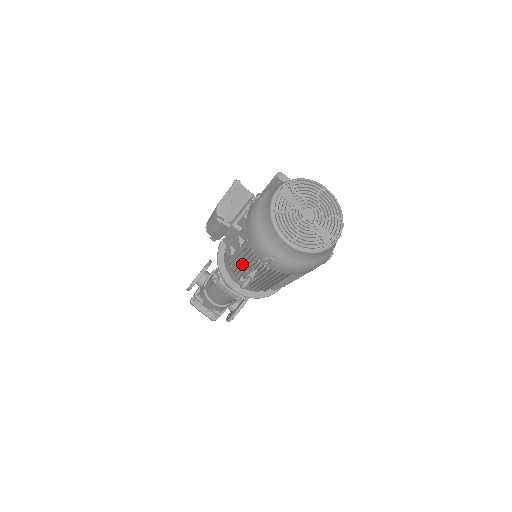
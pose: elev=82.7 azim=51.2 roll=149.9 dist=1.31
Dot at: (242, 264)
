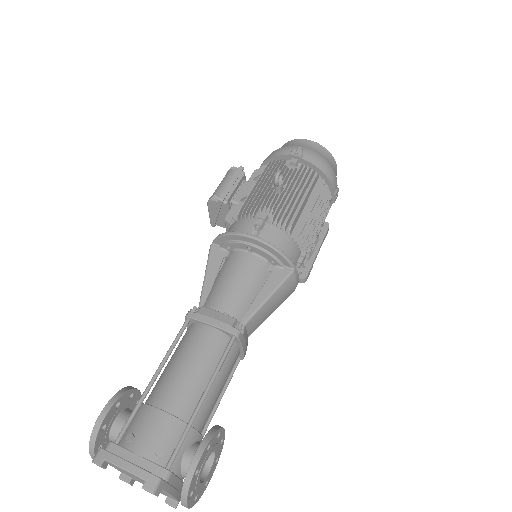
Dot at: occluded
